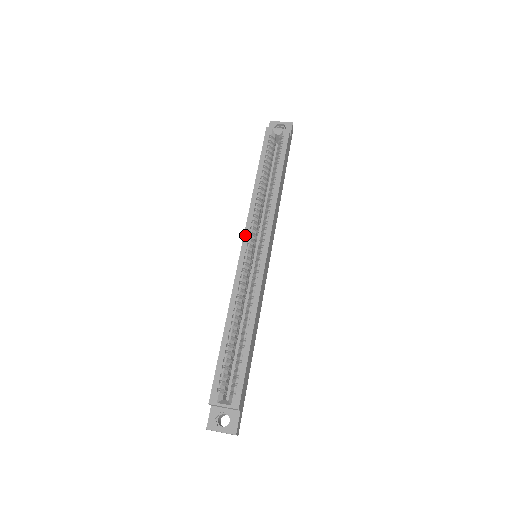
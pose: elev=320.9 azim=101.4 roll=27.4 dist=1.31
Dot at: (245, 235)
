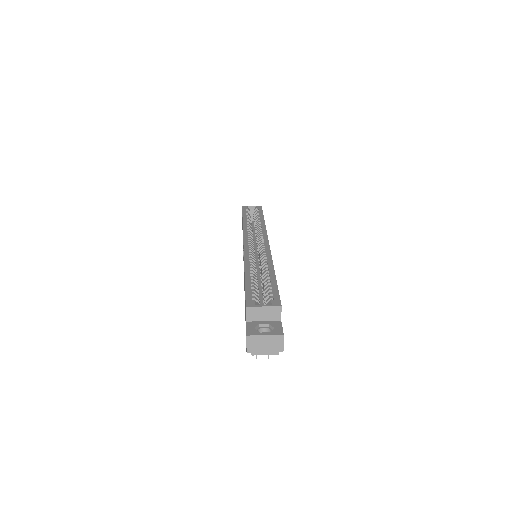
Dot at: (244, 237)
